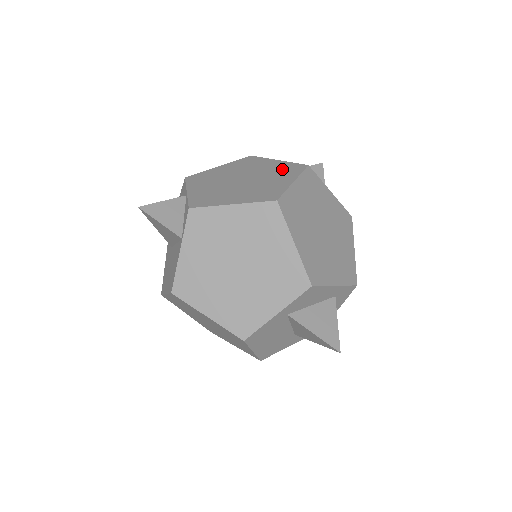
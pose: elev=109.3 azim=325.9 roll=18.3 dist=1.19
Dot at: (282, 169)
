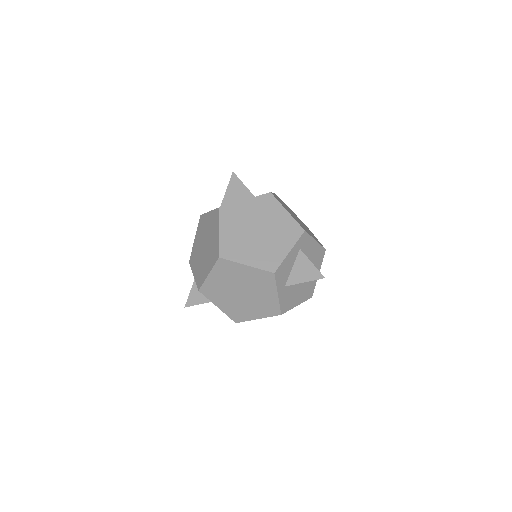
Dot at: (213, 222)
